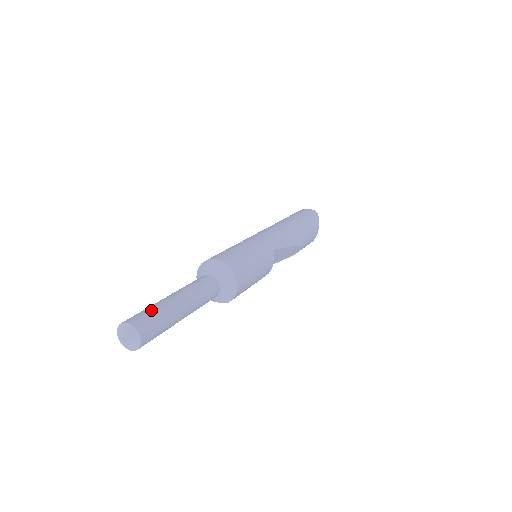
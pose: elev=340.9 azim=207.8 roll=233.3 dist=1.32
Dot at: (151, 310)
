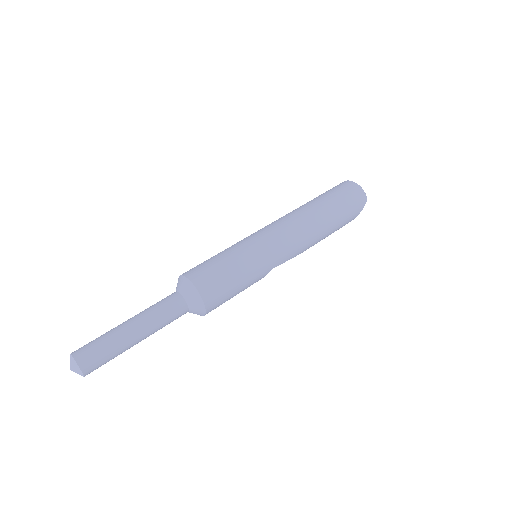
Dot at: (105, 349)
